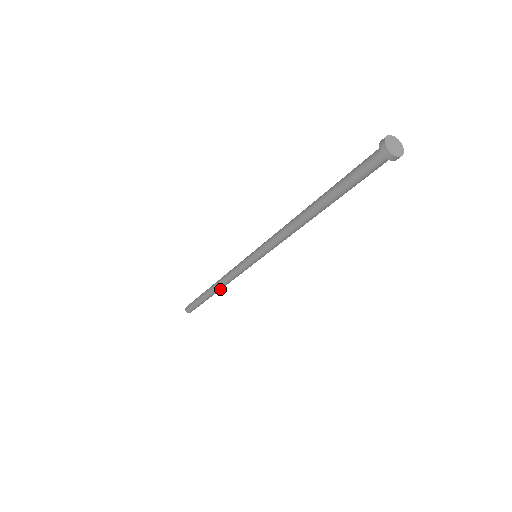
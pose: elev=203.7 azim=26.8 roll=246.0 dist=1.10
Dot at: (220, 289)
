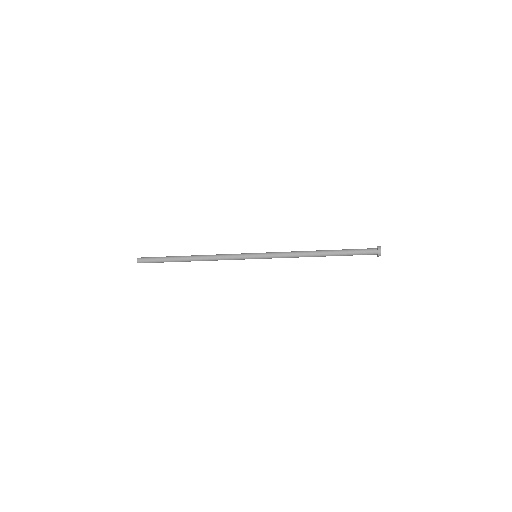
Dot at: occluded
